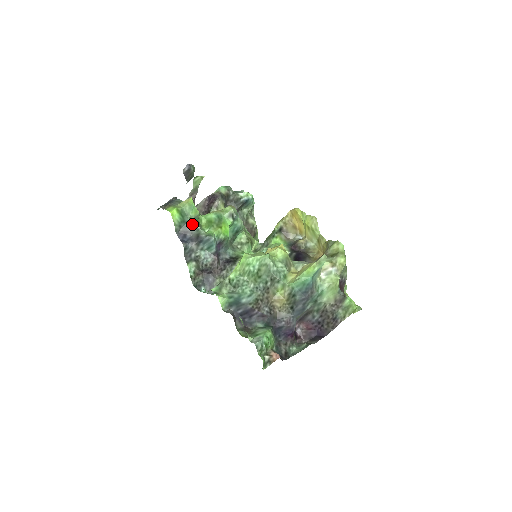
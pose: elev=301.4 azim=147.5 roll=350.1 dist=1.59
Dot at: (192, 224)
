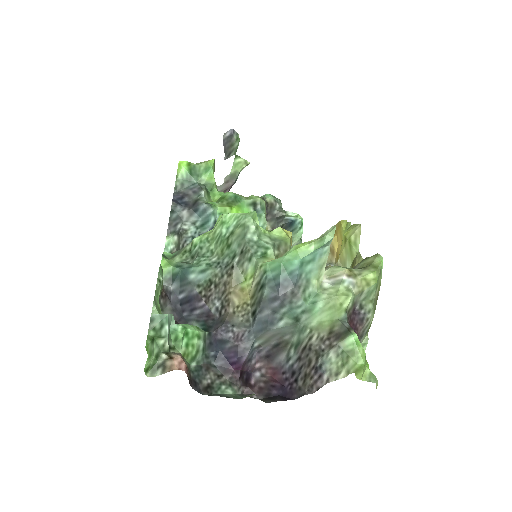
Dot at: (198, 188)
